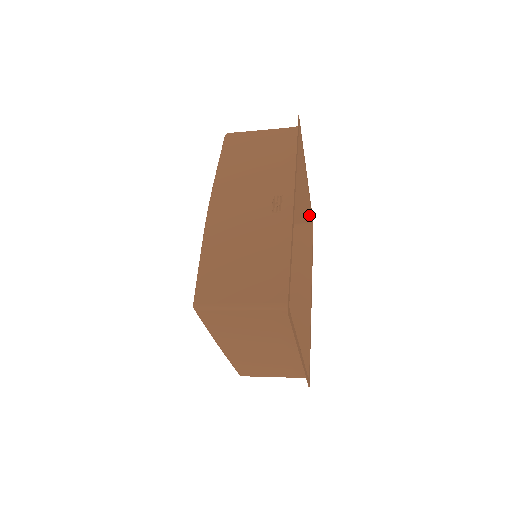
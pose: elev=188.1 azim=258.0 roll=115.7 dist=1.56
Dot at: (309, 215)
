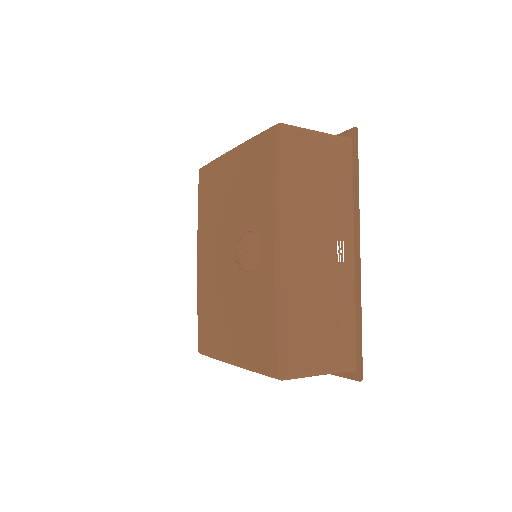
Dot at: occluded
